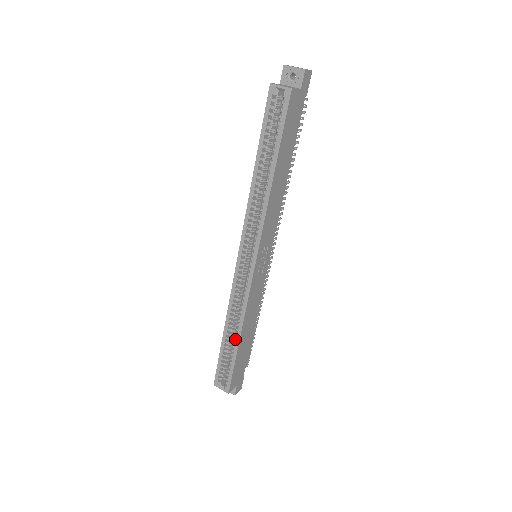
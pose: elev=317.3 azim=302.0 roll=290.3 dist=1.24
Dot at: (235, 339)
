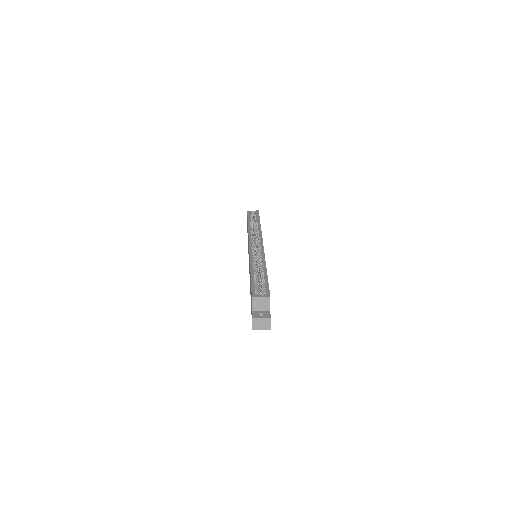
Dot at: (261, 273)
